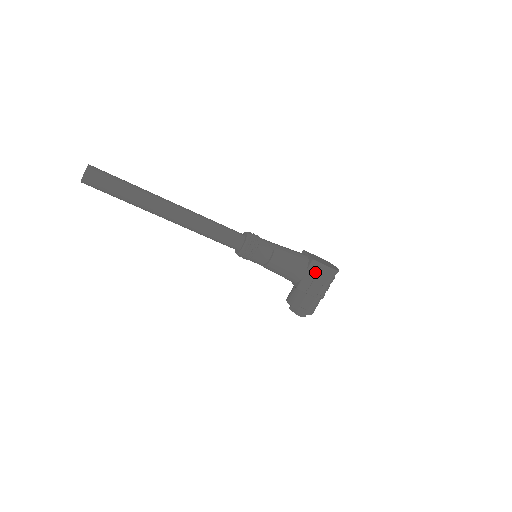
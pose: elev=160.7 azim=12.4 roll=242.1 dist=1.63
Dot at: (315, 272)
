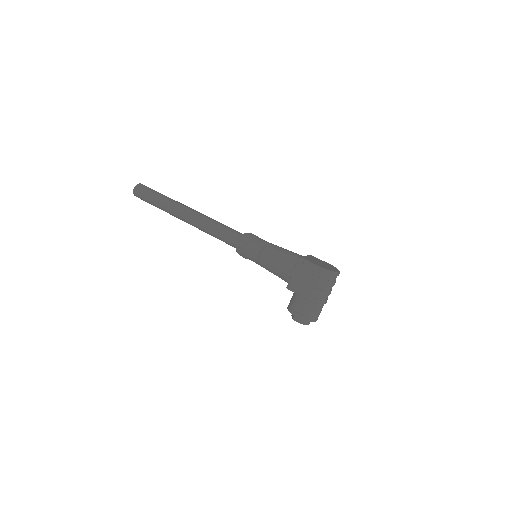
Dot at: (303, 270)
